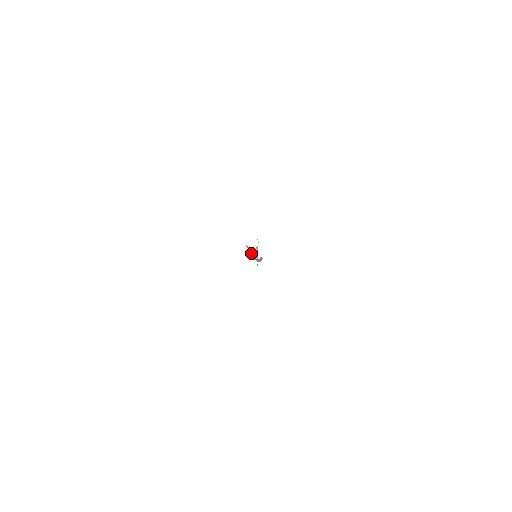
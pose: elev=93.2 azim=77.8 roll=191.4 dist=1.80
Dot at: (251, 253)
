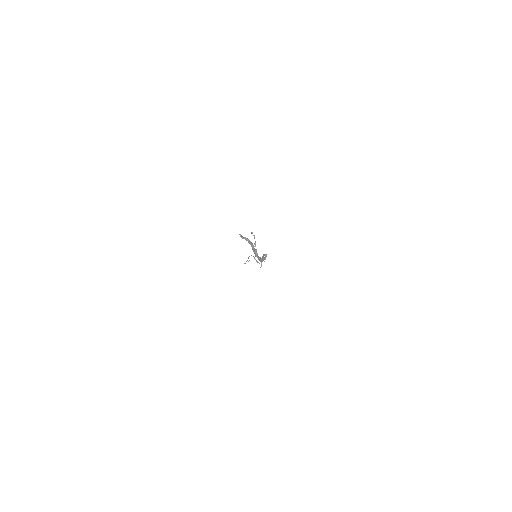
Dot at: (247, 260)
